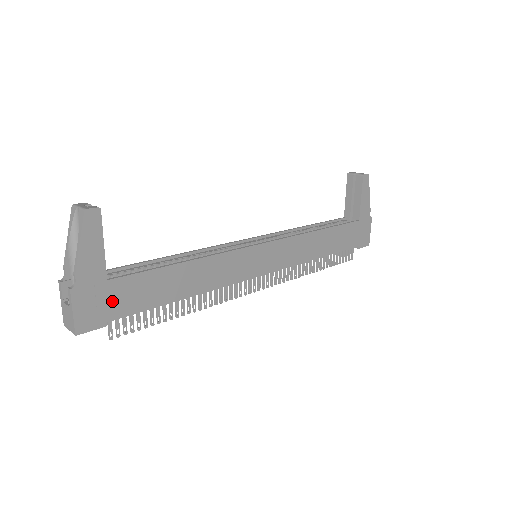
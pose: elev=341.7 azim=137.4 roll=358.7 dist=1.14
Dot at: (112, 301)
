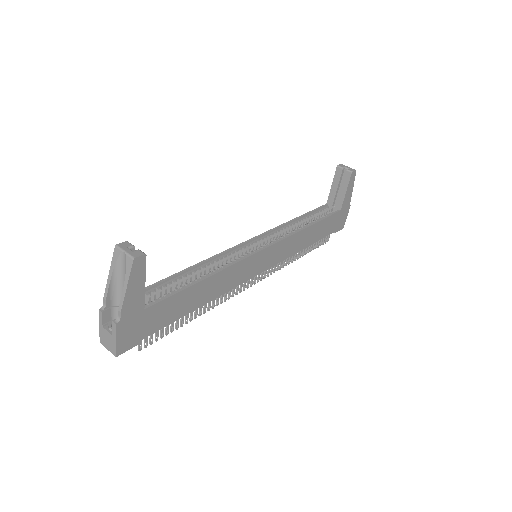
Dot at: (146, 324)
